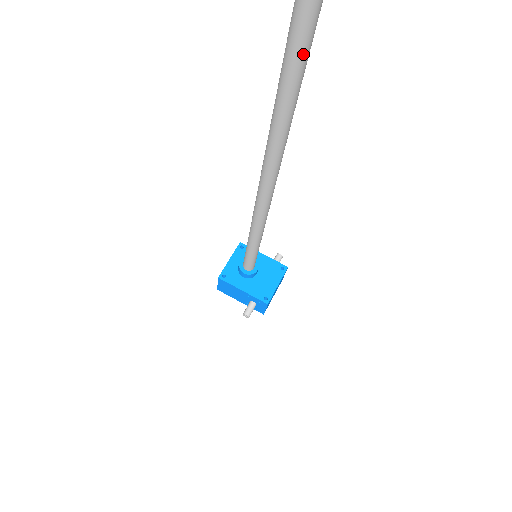
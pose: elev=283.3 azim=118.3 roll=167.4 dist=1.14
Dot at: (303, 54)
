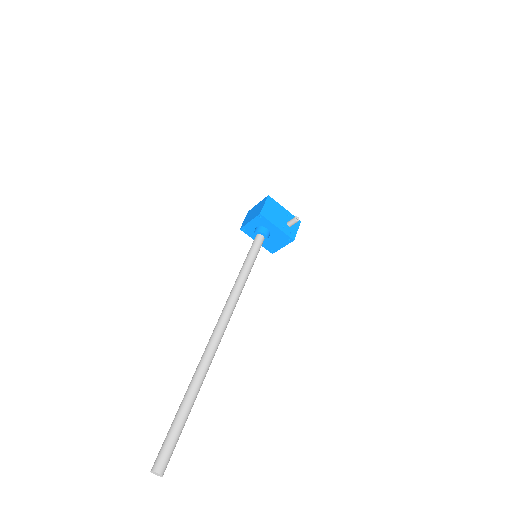
Dot at: occluded
